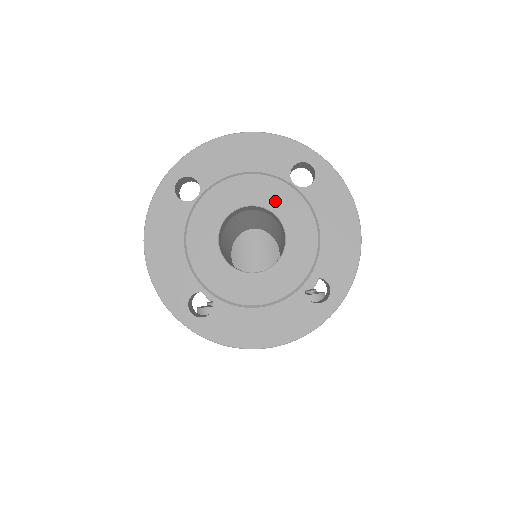
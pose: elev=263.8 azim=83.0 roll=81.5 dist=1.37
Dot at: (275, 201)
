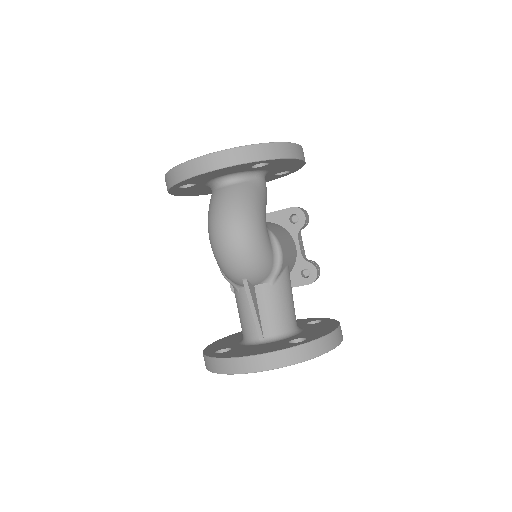
Dot at: occluded
